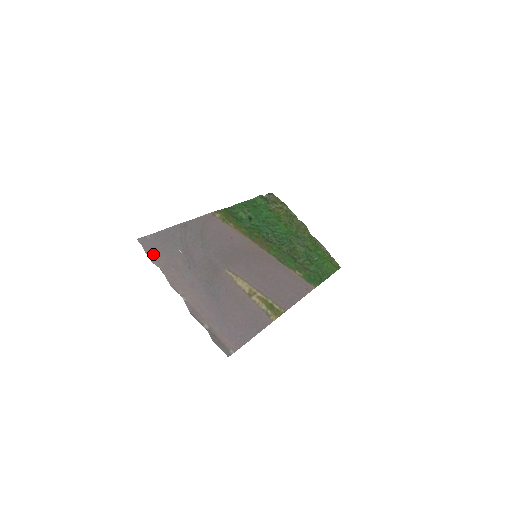
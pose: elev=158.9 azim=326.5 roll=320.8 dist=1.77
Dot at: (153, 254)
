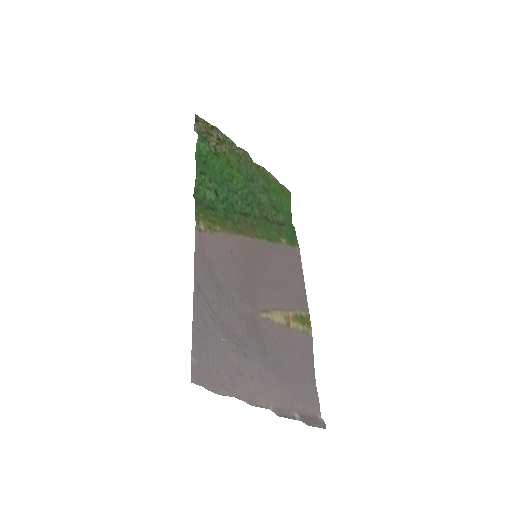
Dot at: (213, 382)
